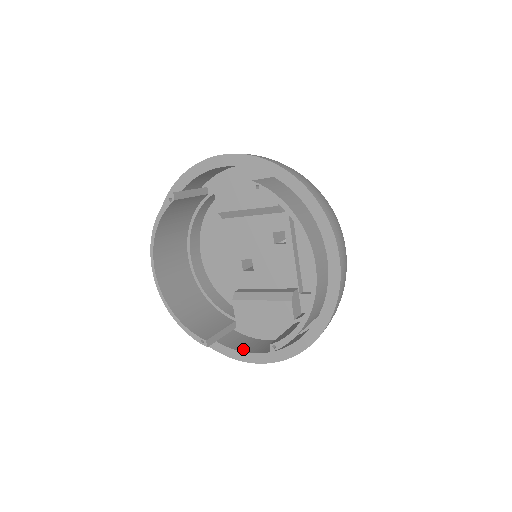
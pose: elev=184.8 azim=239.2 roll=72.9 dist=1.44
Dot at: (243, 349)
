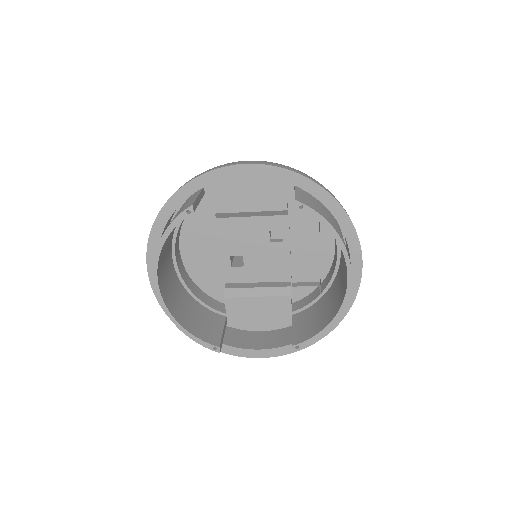
Dot at: (247, 346)
